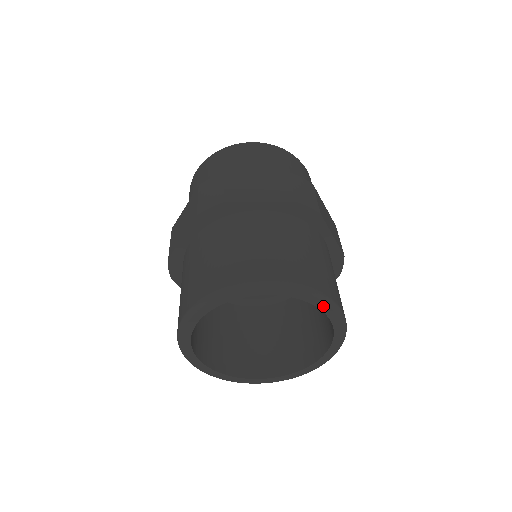
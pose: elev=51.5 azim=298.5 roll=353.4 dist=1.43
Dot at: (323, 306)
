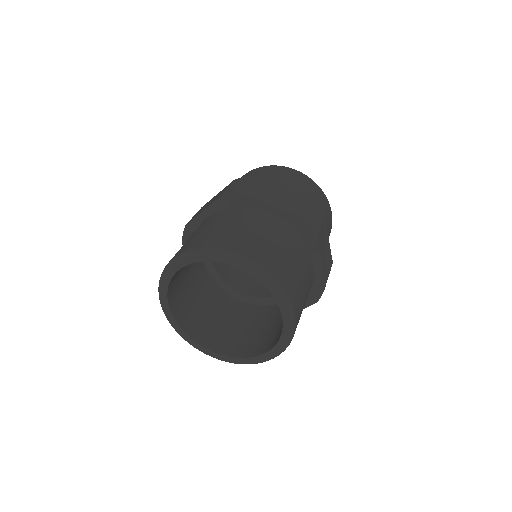
Dot at: (280, 300)
